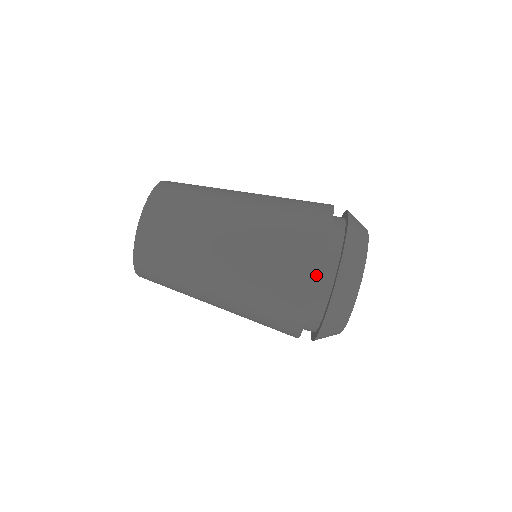
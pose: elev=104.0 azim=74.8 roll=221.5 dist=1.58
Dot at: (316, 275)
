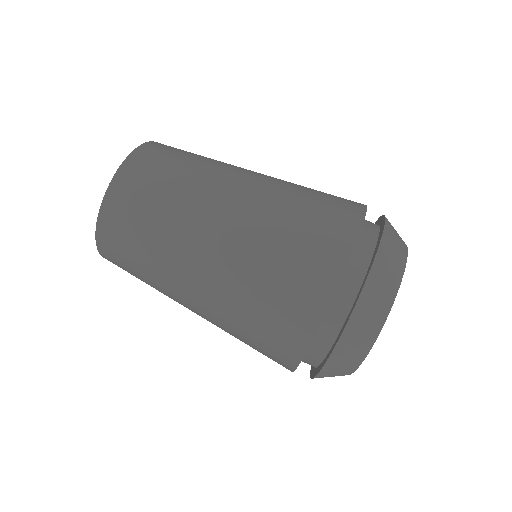
Dot at: (313, 327)
